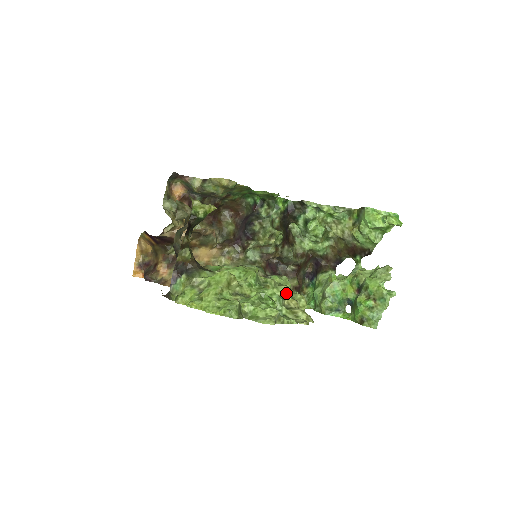
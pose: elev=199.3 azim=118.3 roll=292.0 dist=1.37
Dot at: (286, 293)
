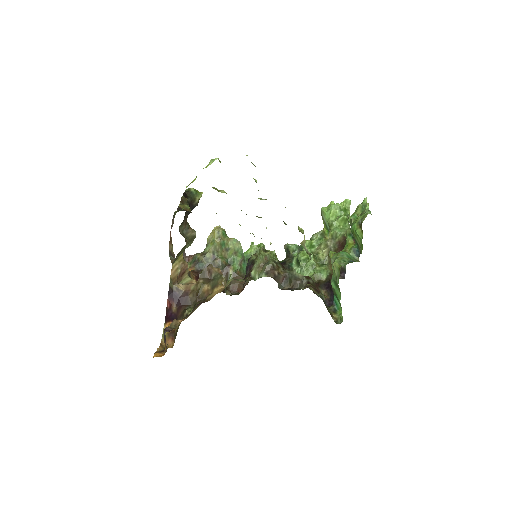
Dot at: occluded
